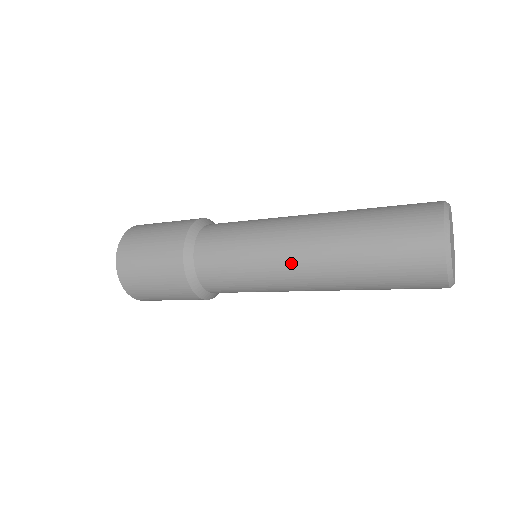
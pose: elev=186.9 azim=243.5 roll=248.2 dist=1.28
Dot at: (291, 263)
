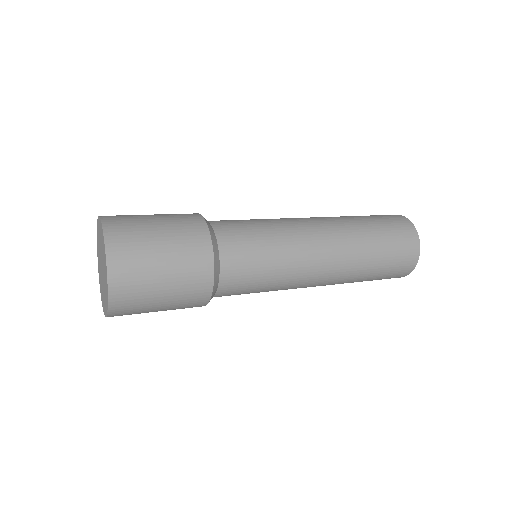
Dot at: (320, 265)
